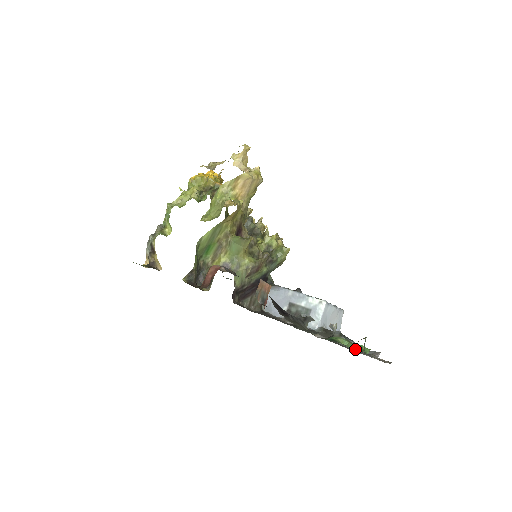
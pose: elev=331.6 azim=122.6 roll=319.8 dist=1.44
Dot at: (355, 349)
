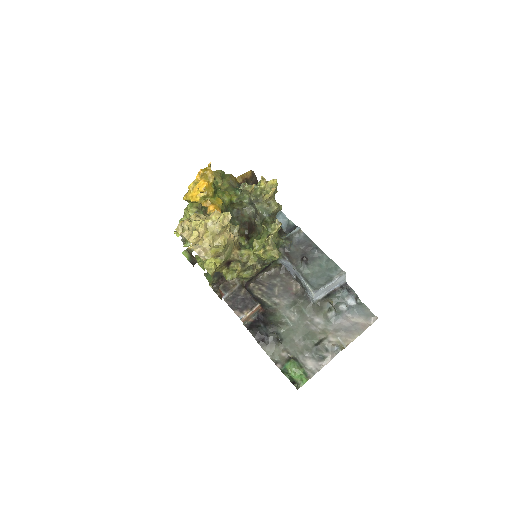
Dot at: (340, 320)
